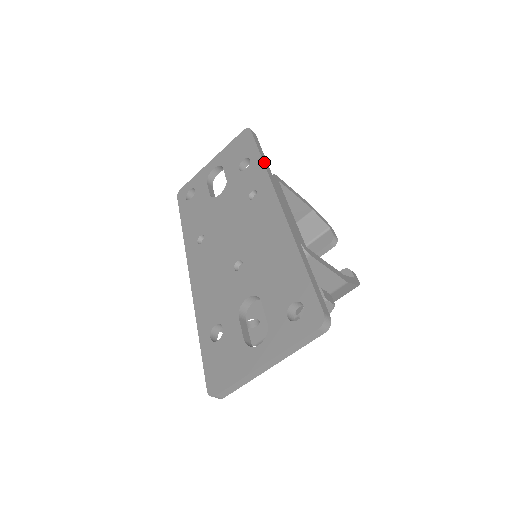
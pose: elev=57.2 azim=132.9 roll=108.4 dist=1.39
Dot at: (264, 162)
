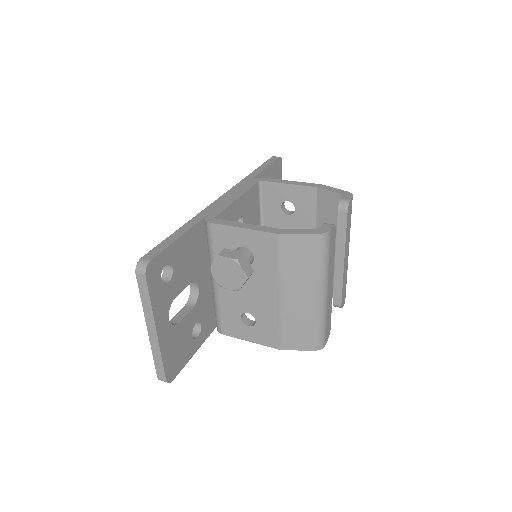
Dot at: (251, 174)
